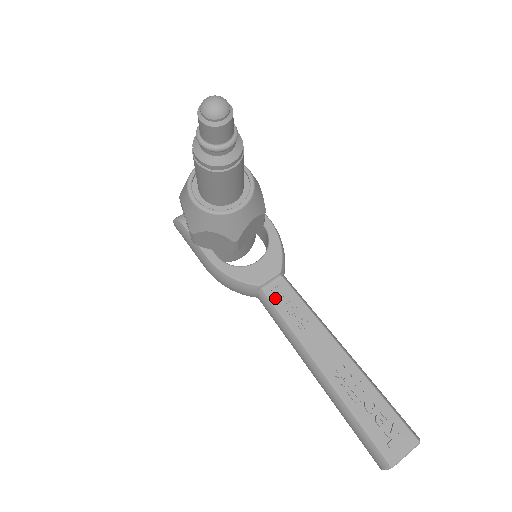
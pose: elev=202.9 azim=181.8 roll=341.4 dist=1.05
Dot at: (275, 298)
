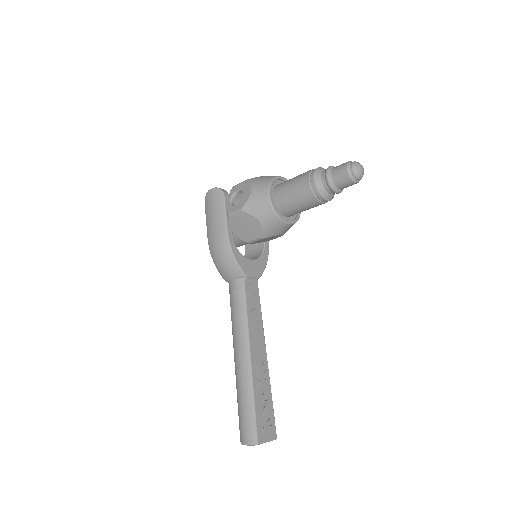
Dot at: (248, 291)
